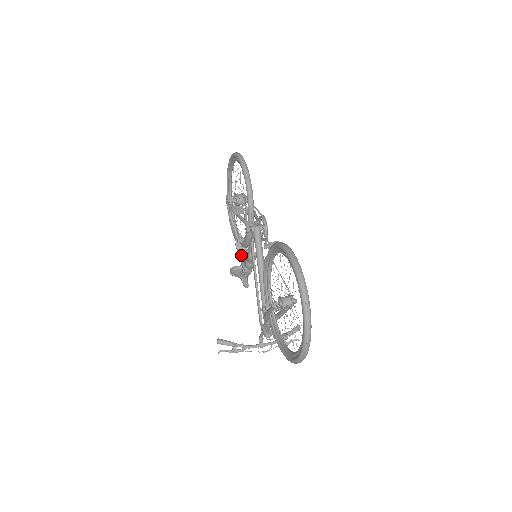
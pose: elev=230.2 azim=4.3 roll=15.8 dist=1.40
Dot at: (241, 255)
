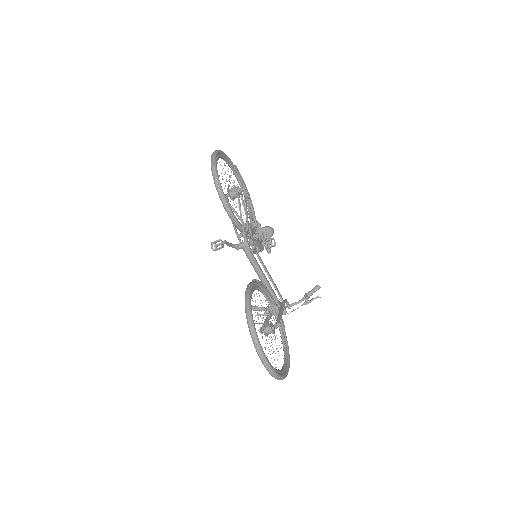
Dot at: occluded
